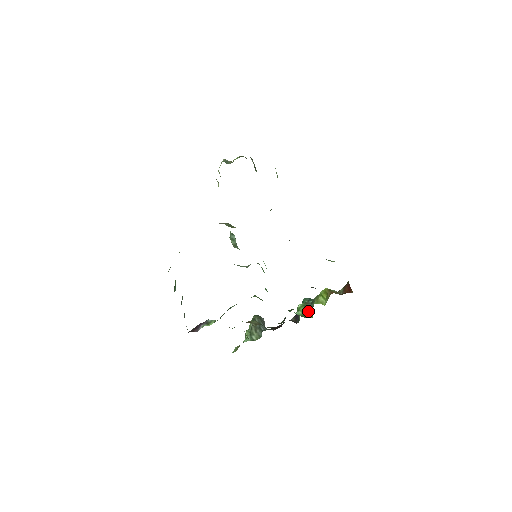
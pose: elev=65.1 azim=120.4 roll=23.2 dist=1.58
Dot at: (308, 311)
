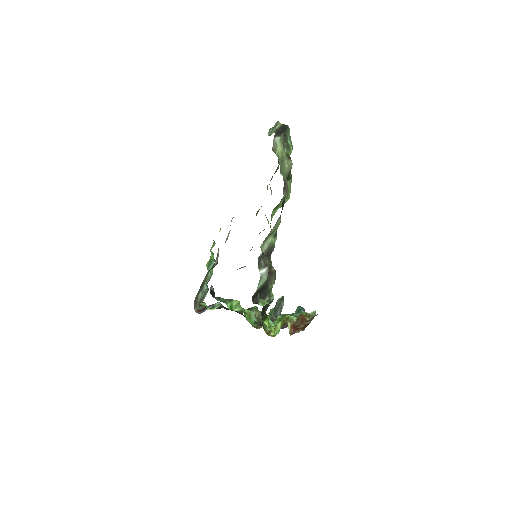
Dot at: occluded
